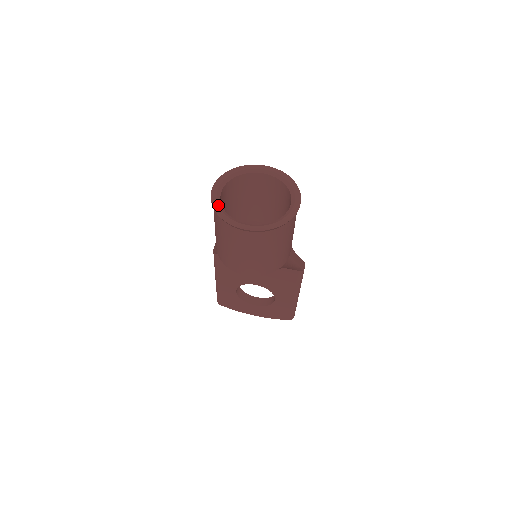
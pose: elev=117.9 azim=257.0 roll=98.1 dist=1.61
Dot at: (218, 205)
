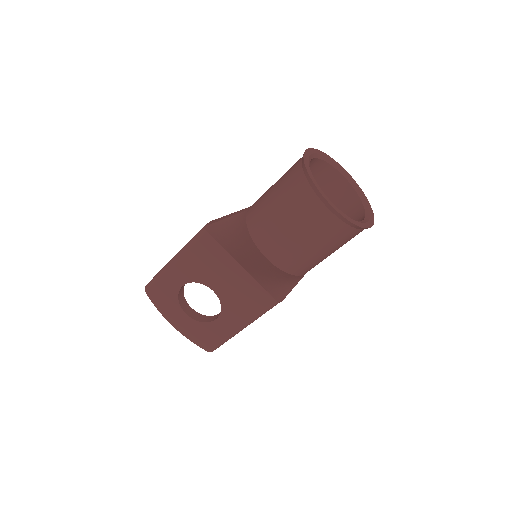
Dot at: (309, 167)
